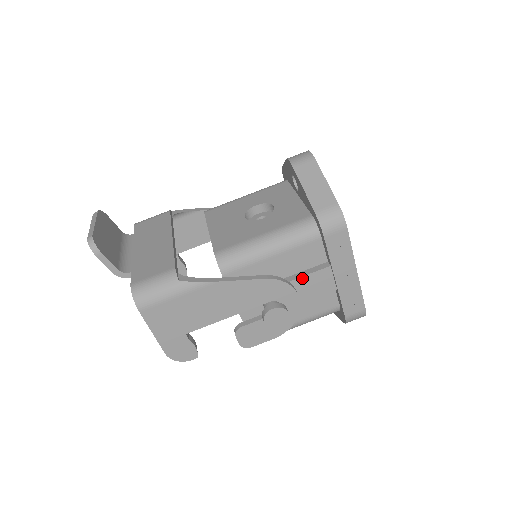
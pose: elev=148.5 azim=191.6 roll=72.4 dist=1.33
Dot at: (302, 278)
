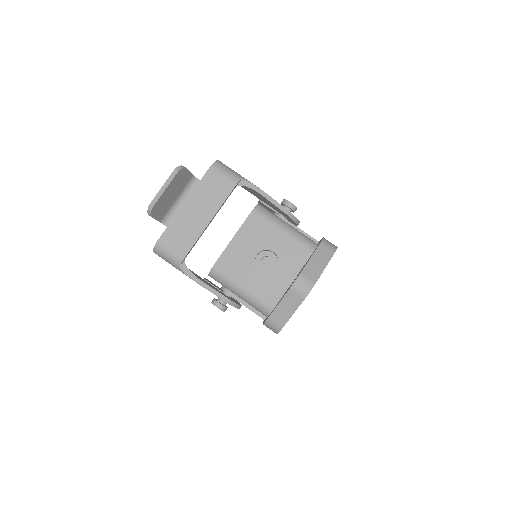
Dot at: (248, 308)
